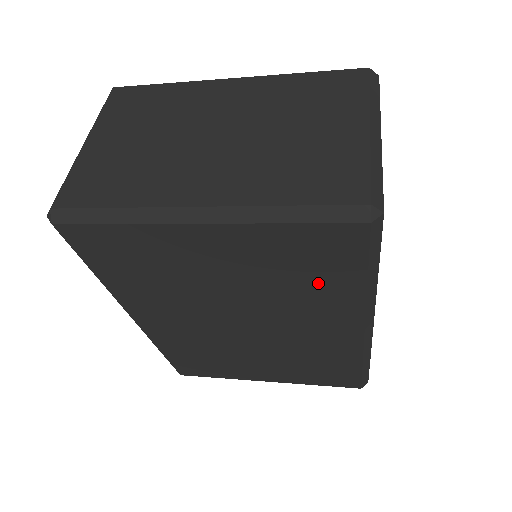
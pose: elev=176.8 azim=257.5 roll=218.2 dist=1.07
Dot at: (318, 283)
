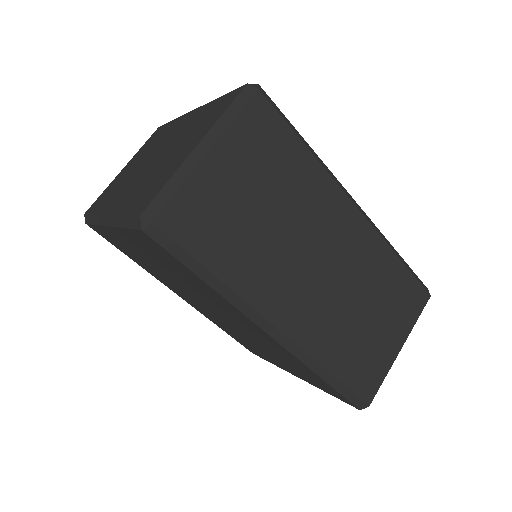
Dot at: (191, 279)
